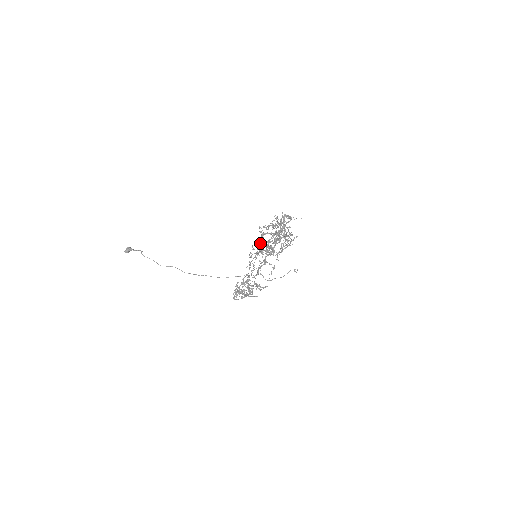
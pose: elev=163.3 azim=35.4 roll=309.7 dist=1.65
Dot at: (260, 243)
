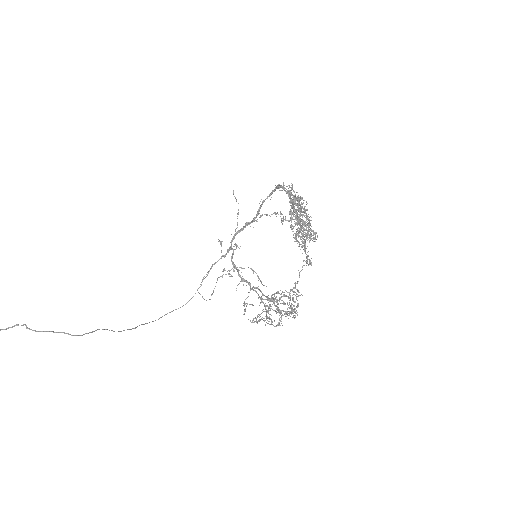
Dot at: (304, 225)
